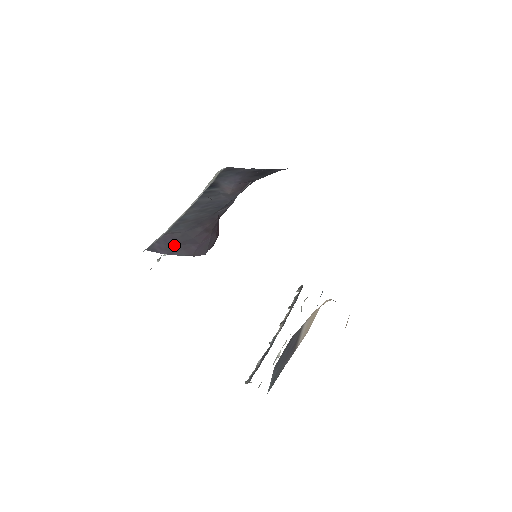
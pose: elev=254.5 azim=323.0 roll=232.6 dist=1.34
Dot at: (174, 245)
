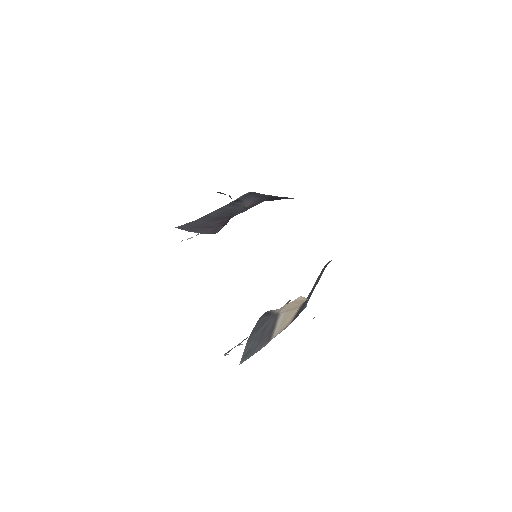
Dot at: (196, 227)
